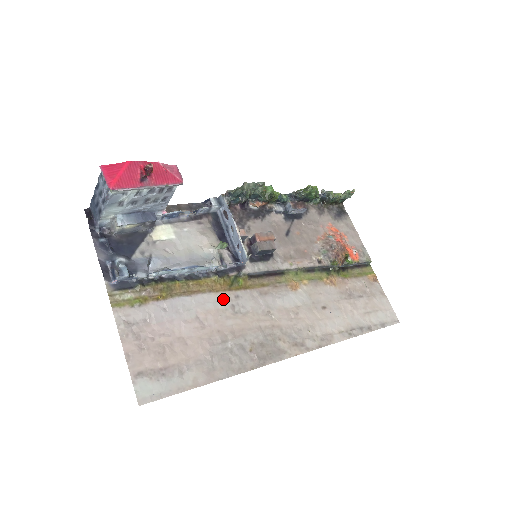
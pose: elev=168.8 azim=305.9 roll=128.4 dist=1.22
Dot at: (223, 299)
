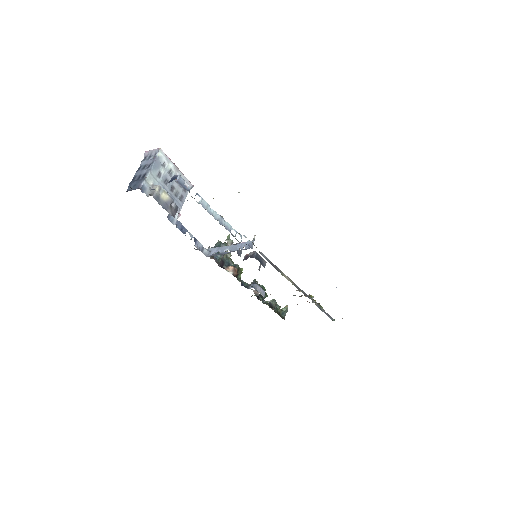
Dot at: occluded
